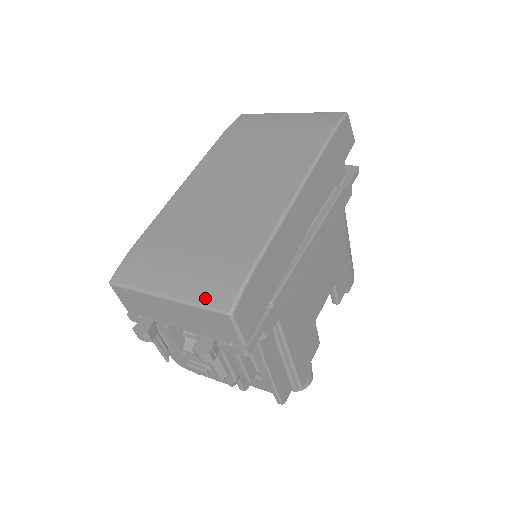
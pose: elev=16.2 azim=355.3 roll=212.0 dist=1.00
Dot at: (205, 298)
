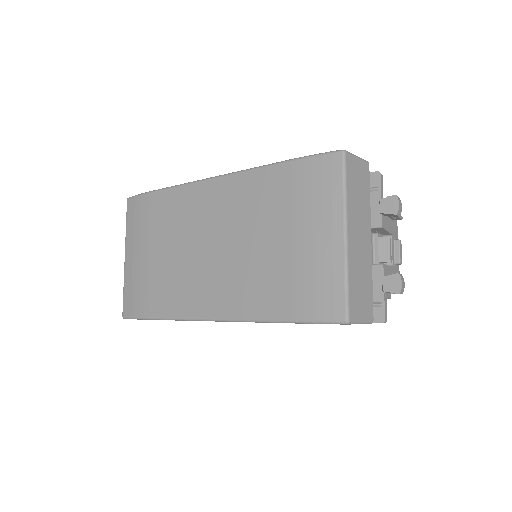
Dot at: (126, 293)
